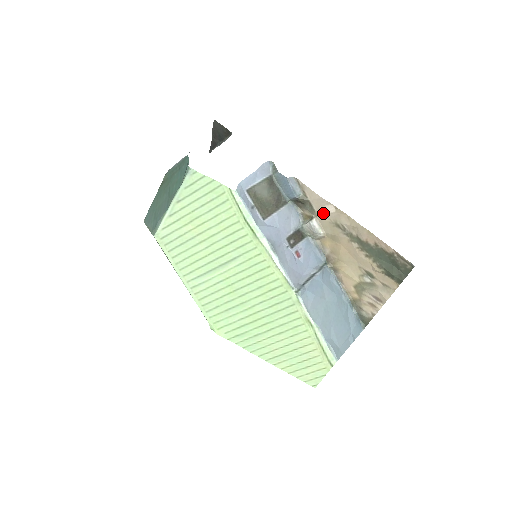
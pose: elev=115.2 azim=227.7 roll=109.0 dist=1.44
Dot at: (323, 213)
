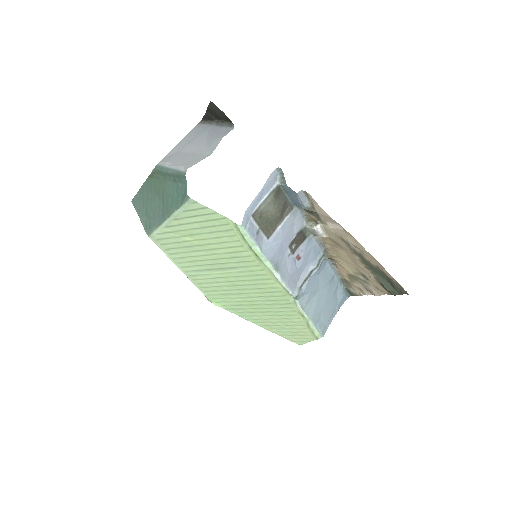
Dot at: (330, 225)
